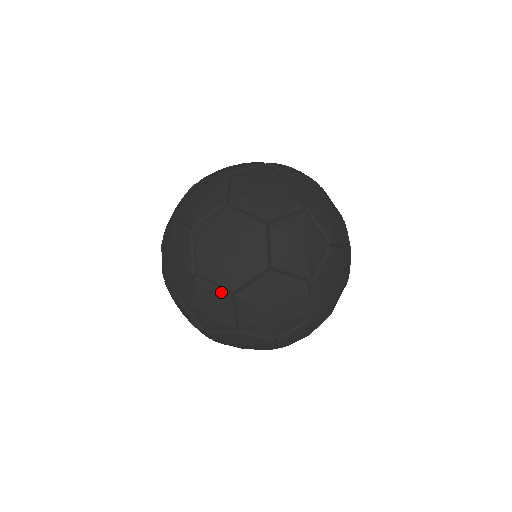
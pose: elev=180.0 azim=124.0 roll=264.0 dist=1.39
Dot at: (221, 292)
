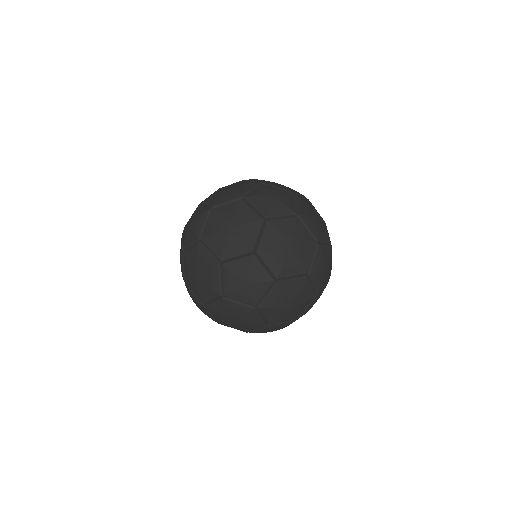
Dot at: (198, 301)
